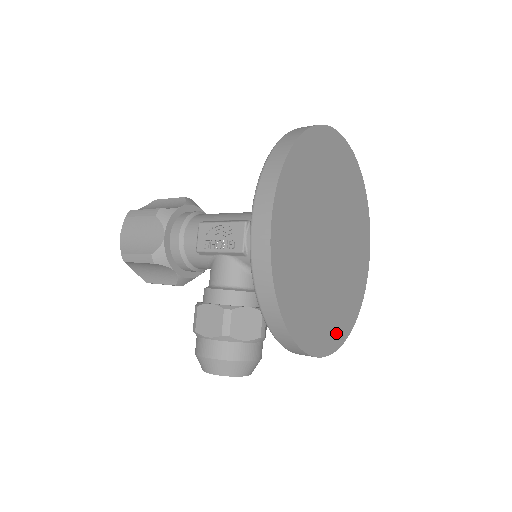
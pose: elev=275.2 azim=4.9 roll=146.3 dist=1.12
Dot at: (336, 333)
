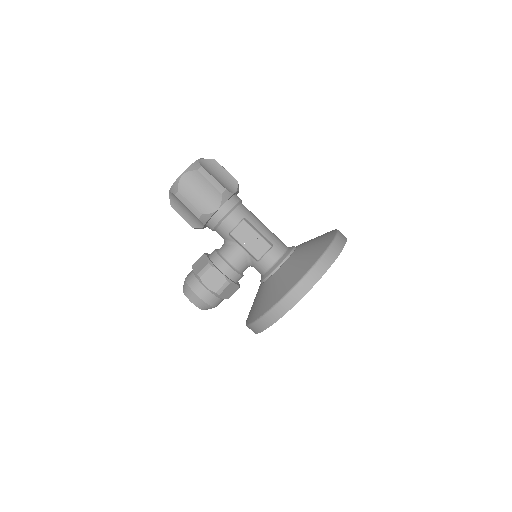
Dot at: occluded
